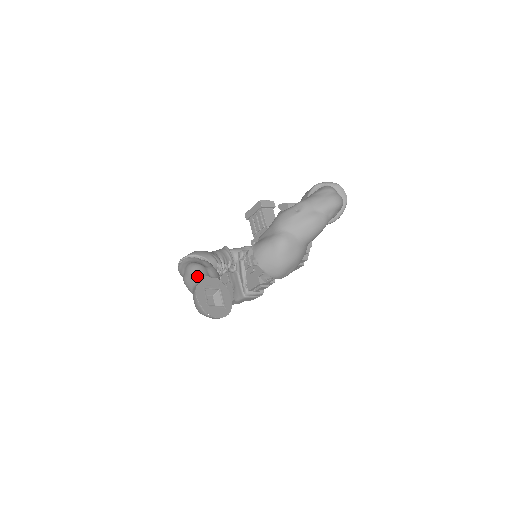
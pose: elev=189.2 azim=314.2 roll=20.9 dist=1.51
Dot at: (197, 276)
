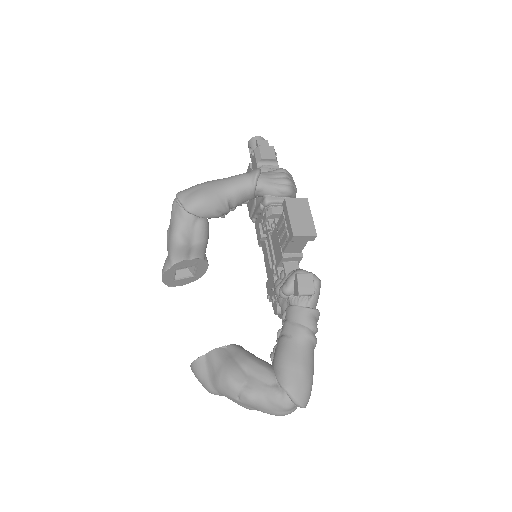
Dot at: (173, 258)
